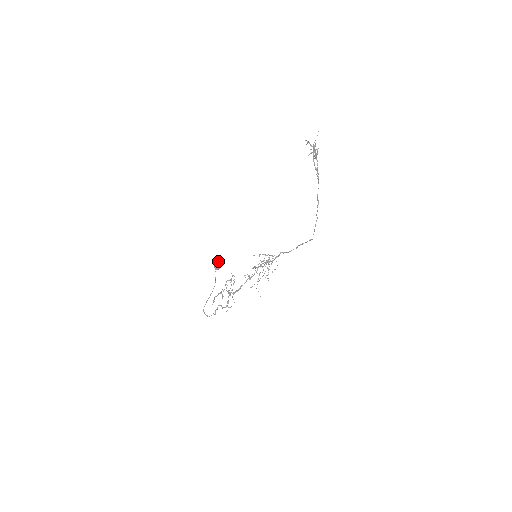
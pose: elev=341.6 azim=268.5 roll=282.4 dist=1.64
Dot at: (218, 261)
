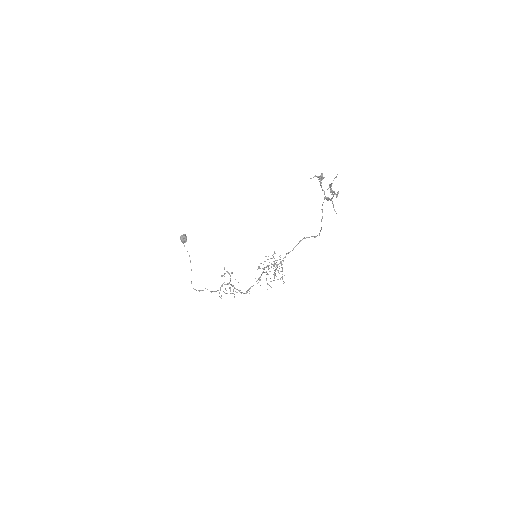
Dot at: (183, 236)
